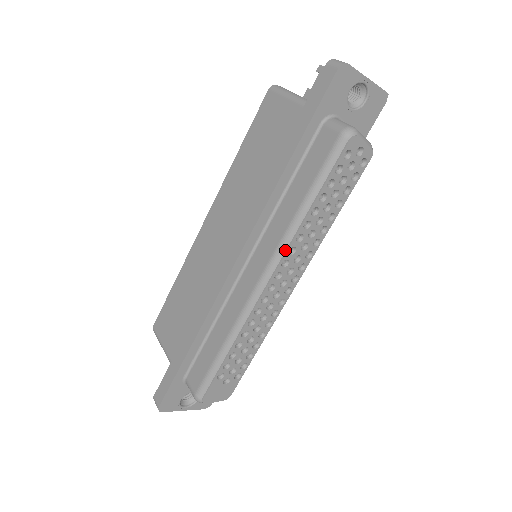
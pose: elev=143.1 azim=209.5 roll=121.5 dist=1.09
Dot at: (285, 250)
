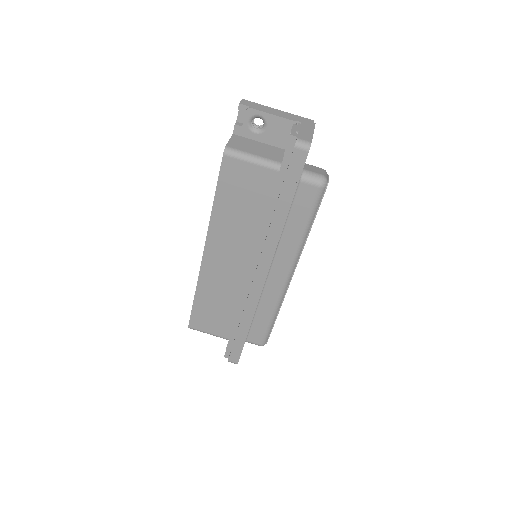
Dot at: (298, 258)
